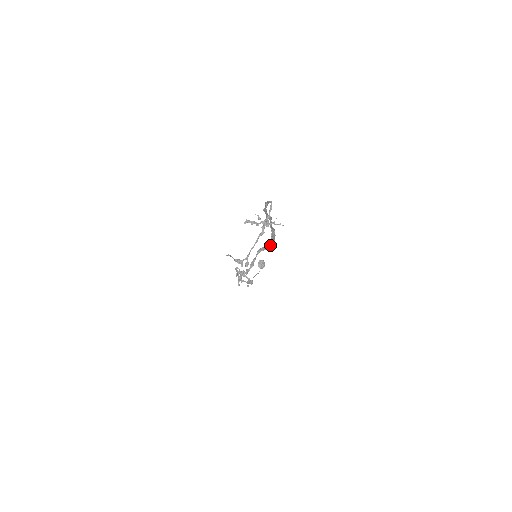
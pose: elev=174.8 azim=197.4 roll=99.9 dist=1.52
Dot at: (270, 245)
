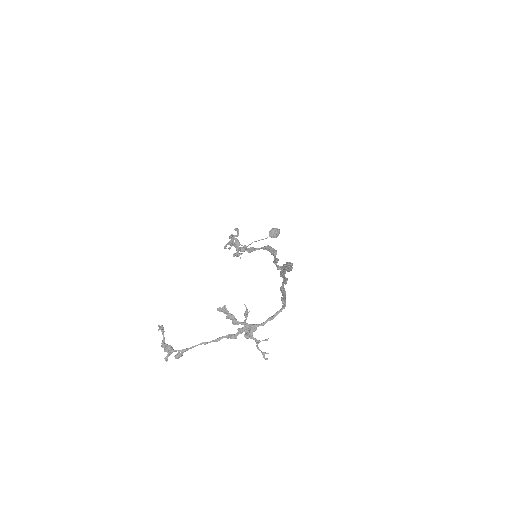
Dot at: (278, 265)
